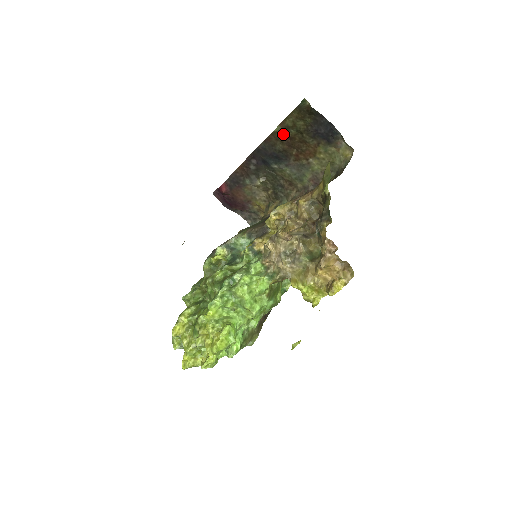
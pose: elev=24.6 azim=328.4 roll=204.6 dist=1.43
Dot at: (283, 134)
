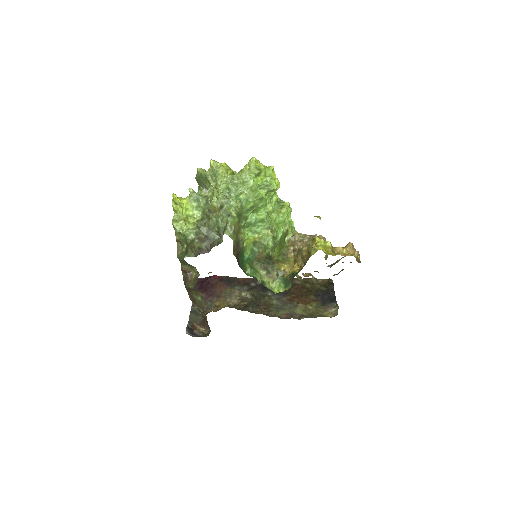
Dot at: (299, 283)
